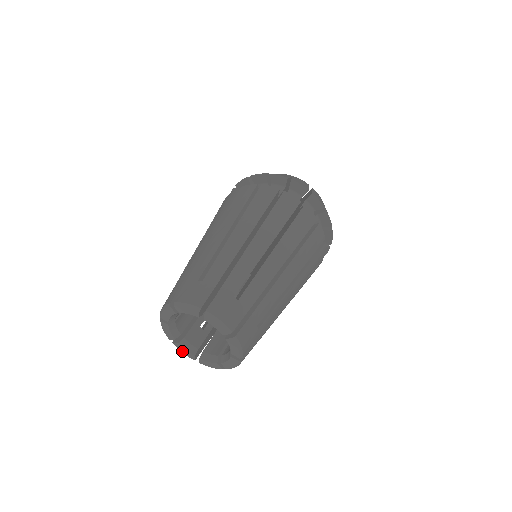
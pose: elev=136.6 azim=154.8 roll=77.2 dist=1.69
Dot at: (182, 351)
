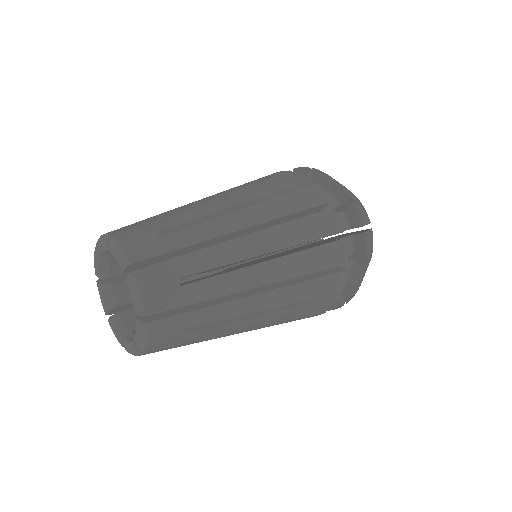
Dot at: (100, 296)
